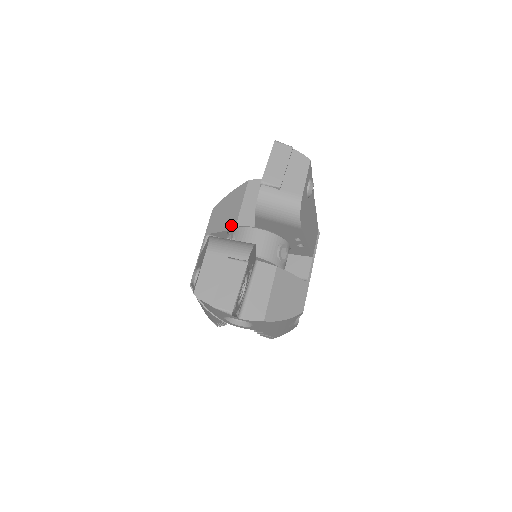
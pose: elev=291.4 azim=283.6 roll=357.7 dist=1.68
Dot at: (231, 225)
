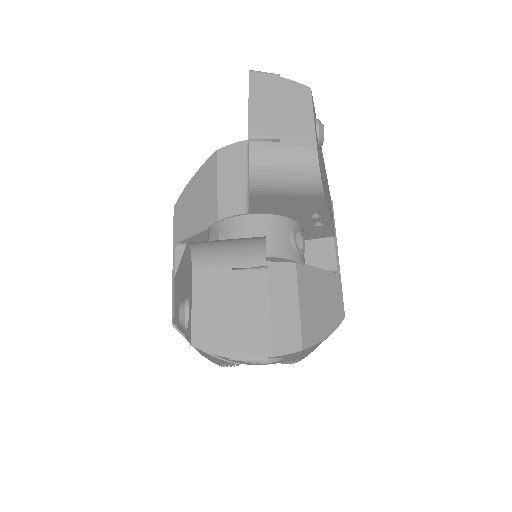
Dot at: (210, 220)
